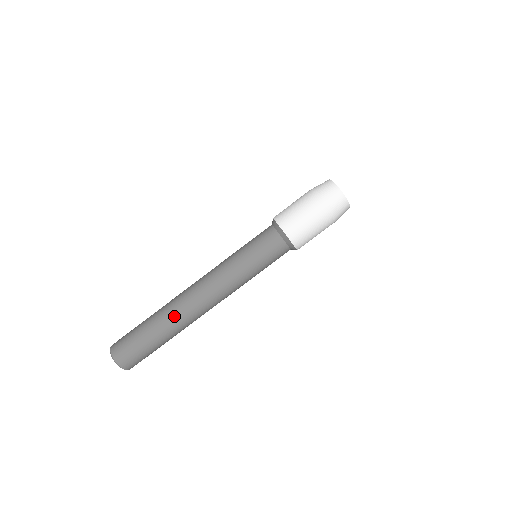
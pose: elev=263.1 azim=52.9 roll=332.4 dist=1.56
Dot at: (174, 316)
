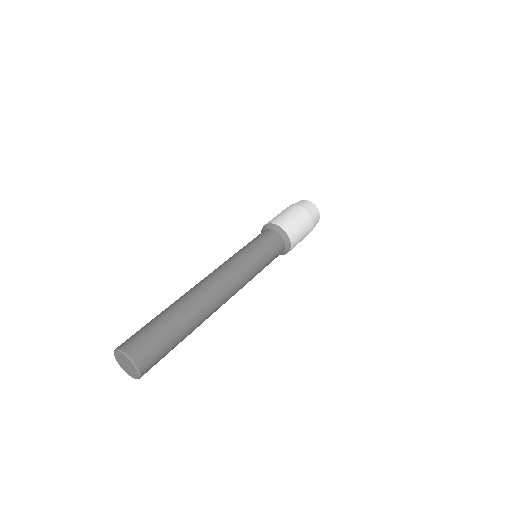
Dot at: (187, 297)
